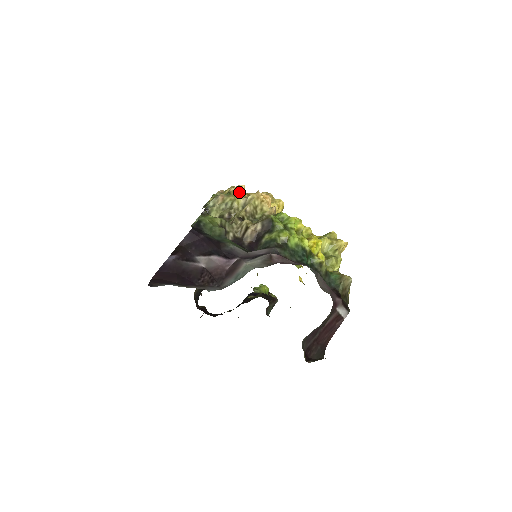
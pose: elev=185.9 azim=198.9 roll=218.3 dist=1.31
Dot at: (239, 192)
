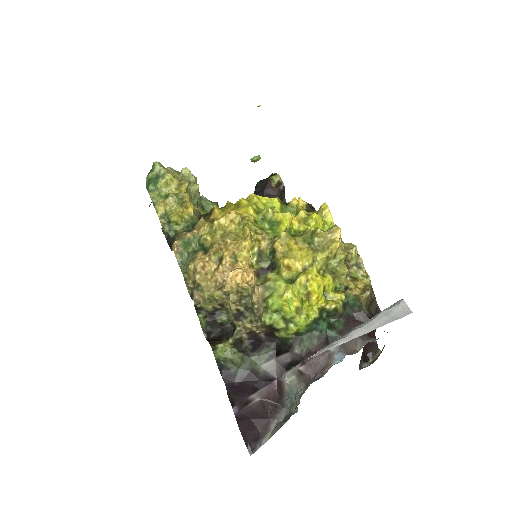
Dot at: (204, 274)
